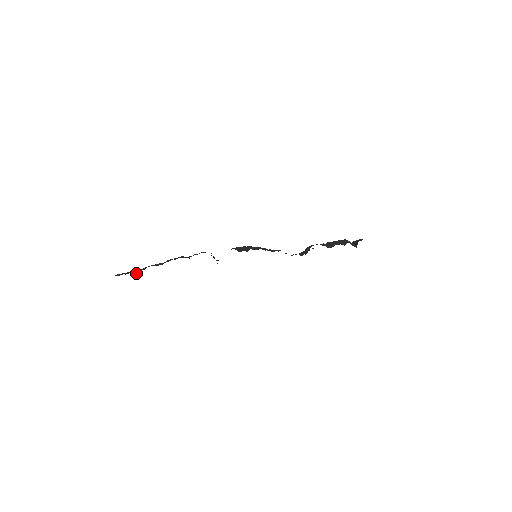
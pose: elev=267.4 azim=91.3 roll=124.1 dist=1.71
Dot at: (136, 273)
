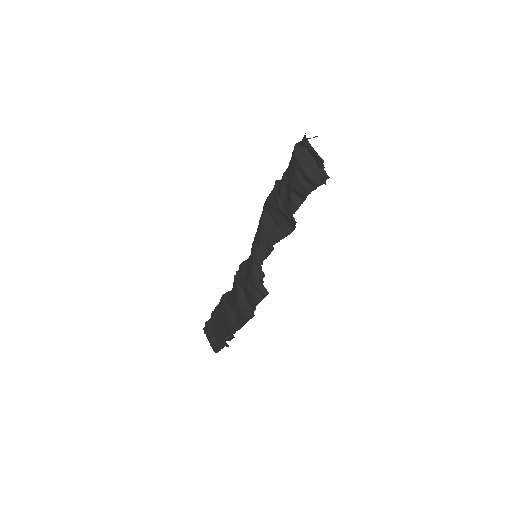
Dot at: (207, 325)
